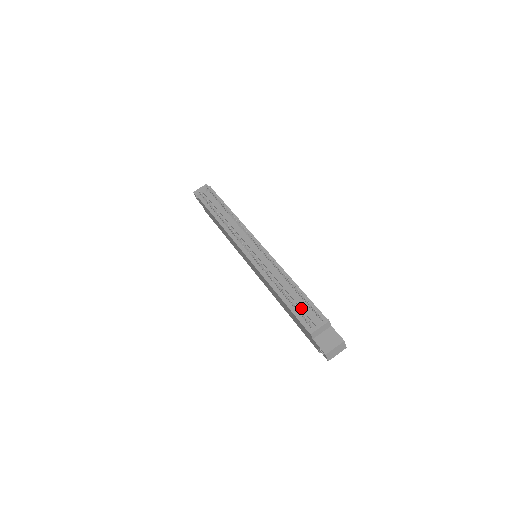
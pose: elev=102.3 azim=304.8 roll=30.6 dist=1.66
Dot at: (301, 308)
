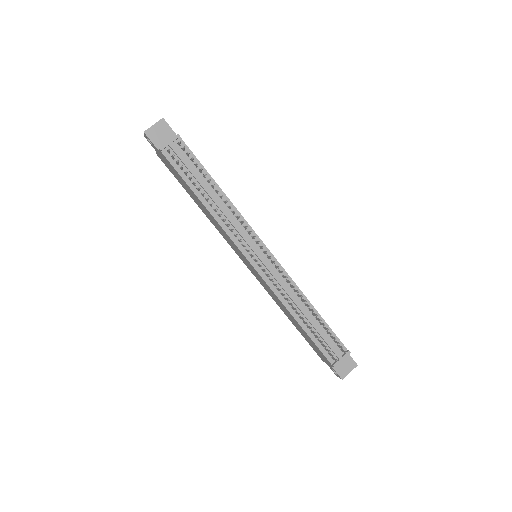
Dot at: (324, 340)
